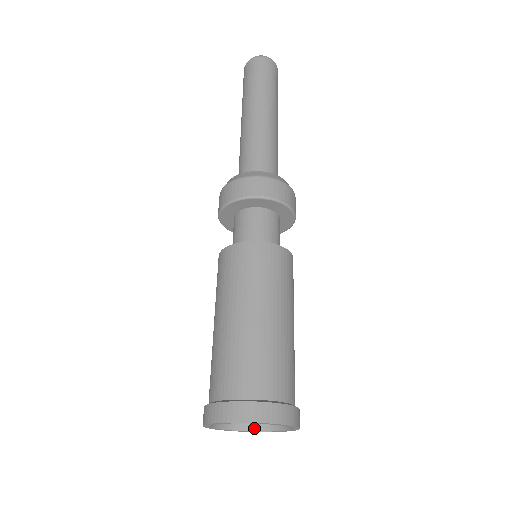
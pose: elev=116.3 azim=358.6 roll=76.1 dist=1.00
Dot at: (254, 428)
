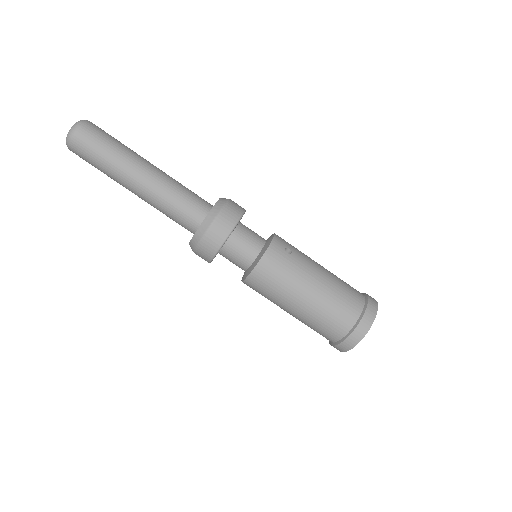
Dot at: occluded
